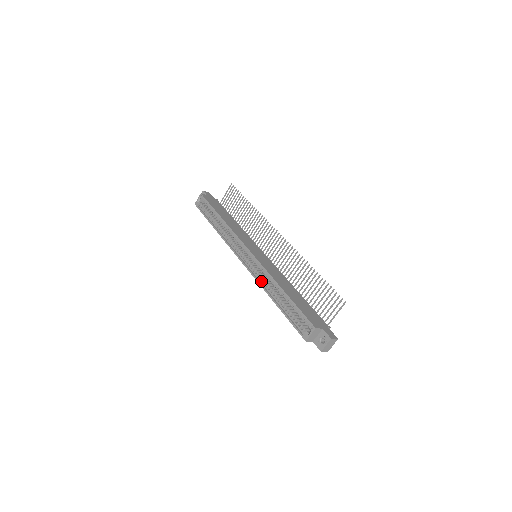
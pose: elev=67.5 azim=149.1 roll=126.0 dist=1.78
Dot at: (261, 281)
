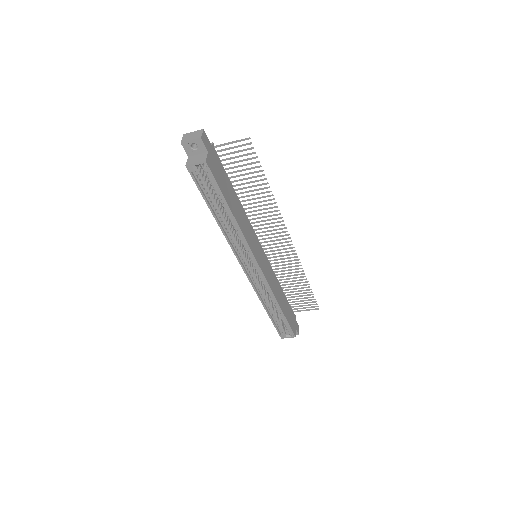
Dot at: (259, 292)
